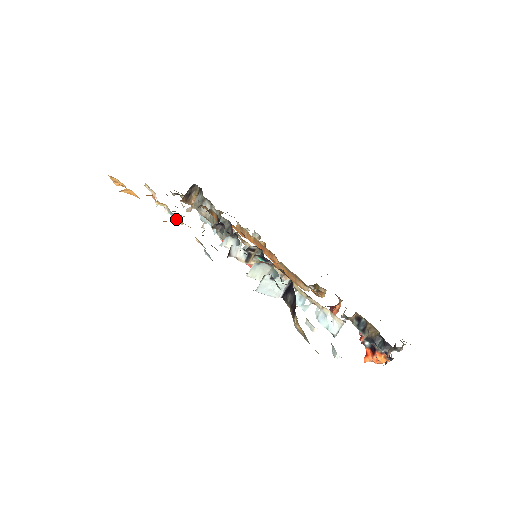
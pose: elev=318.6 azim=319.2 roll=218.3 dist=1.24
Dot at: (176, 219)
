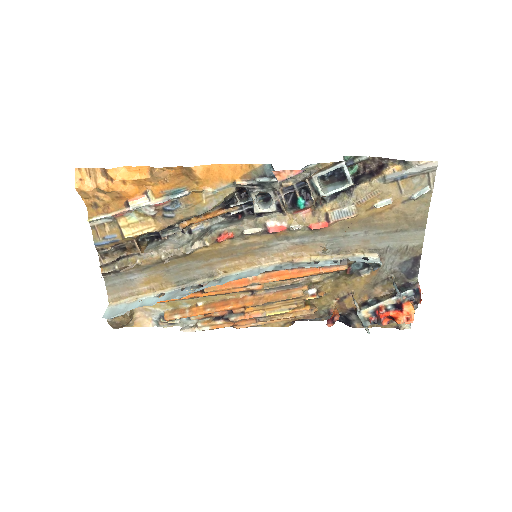
Dot at: (190, 190)
